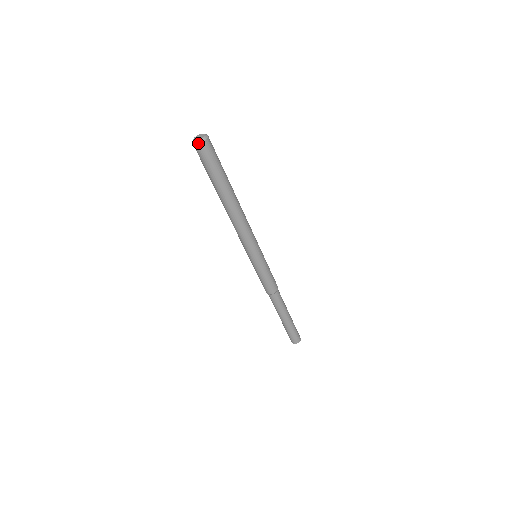
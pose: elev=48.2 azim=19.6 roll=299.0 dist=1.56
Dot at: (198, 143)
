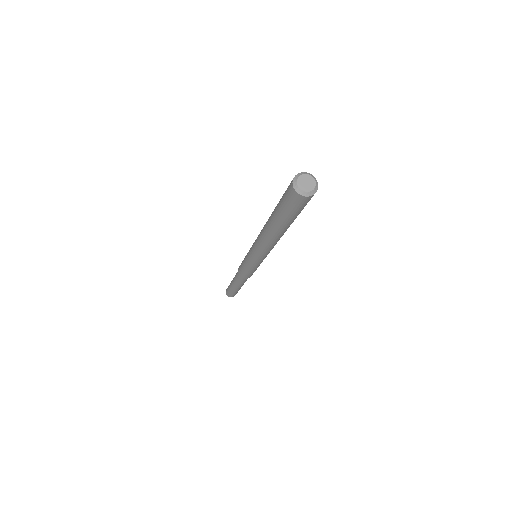
Dot at: (299, 193)
